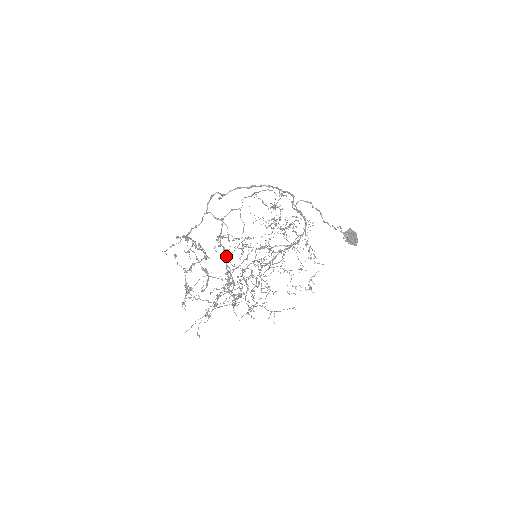
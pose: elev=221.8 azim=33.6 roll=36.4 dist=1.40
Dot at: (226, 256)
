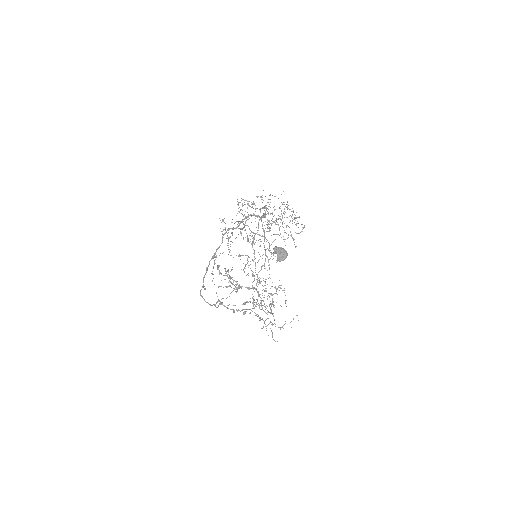
Dot at: occluded
